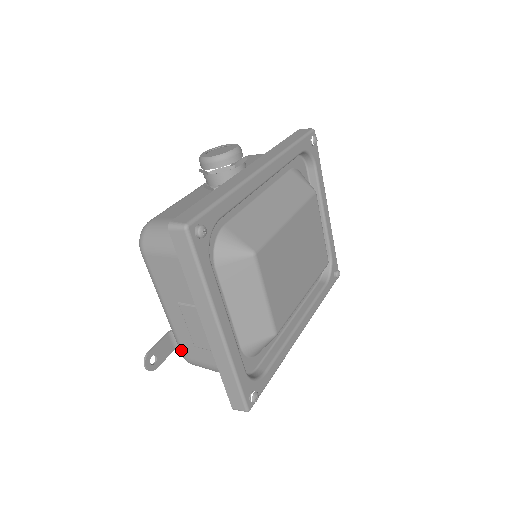
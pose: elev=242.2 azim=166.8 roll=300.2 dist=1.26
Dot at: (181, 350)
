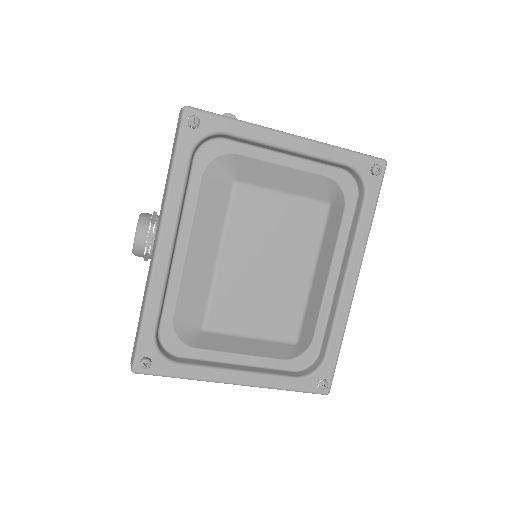
Dot at: occluded
